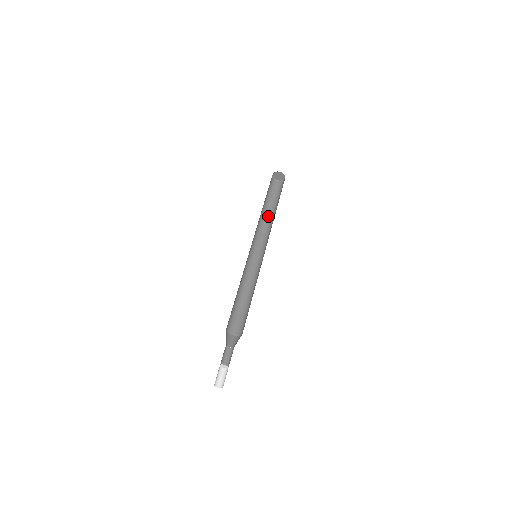
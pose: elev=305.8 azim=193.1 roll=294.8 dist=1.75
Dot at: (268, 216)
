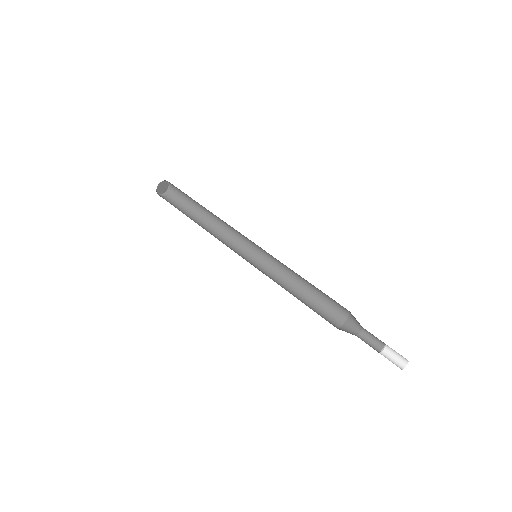
Dot at: (201, 226)
